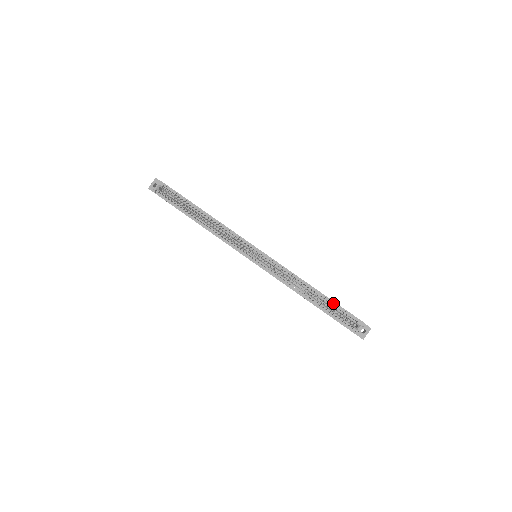
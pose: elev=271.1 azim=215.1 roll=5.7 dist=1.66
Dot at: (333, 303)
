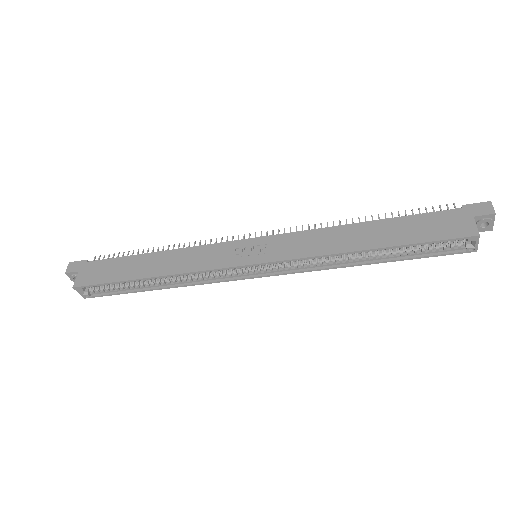
Dot at: (409, 244)
